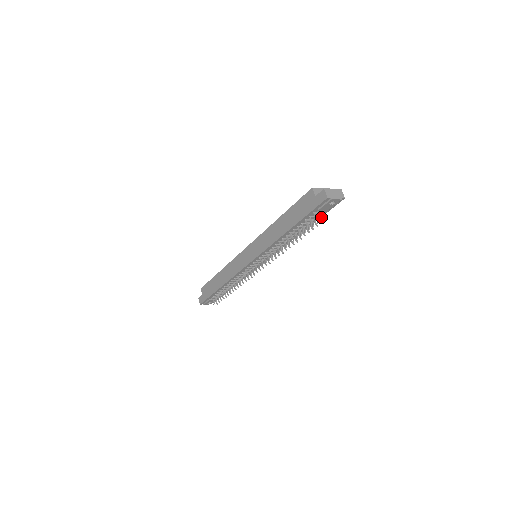
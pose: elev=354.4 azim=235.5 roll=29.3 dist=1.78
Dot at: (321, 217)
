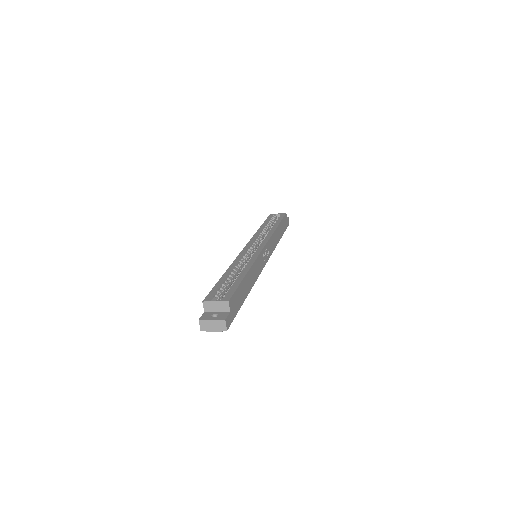
Dot at: occluded
